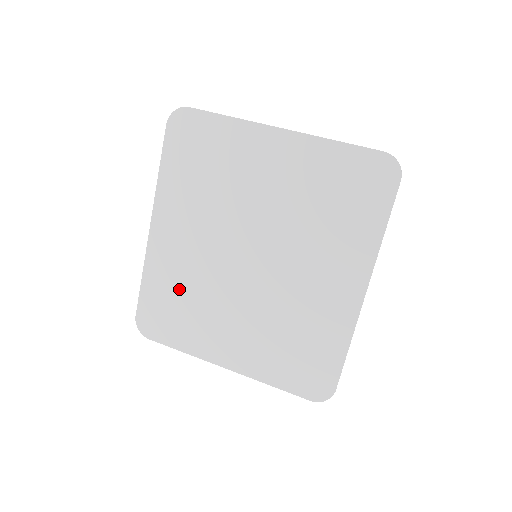
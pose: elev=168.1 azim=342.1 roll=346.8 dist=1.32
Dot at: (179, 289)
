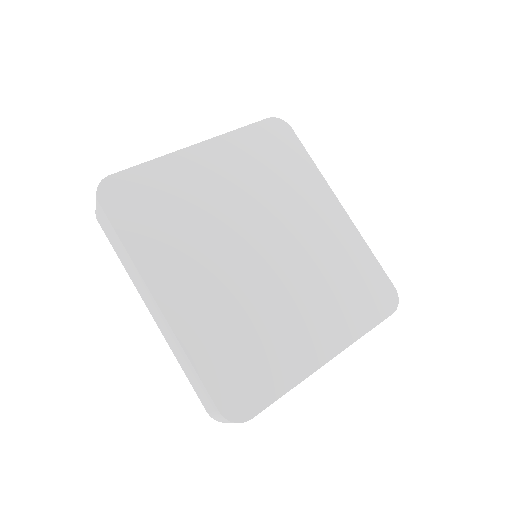
Dot at: (233, 334)
